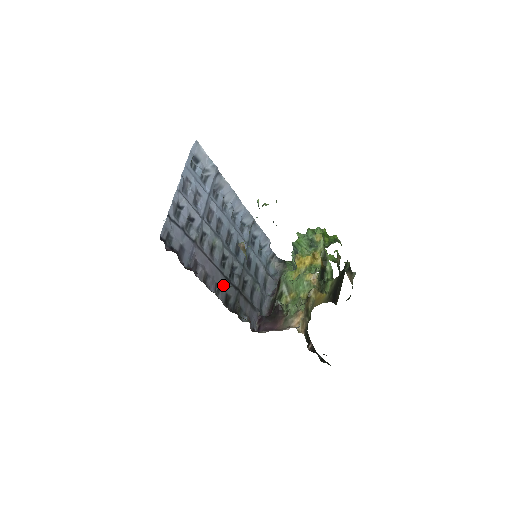
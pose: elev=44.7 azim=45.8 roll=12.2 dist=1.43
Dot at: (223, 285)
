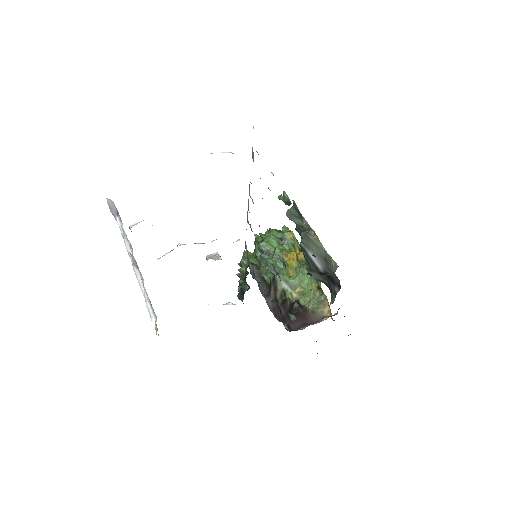
Dot at: occluded
